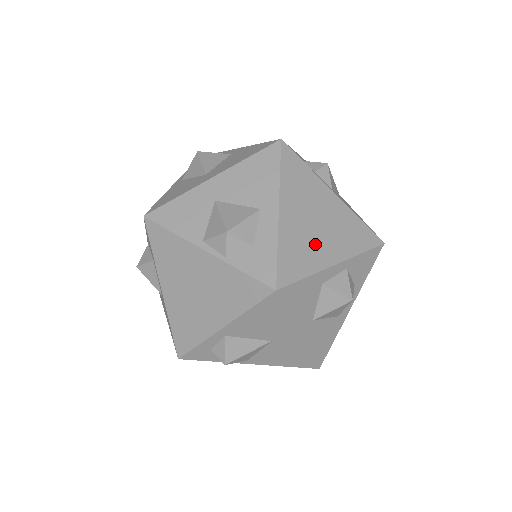
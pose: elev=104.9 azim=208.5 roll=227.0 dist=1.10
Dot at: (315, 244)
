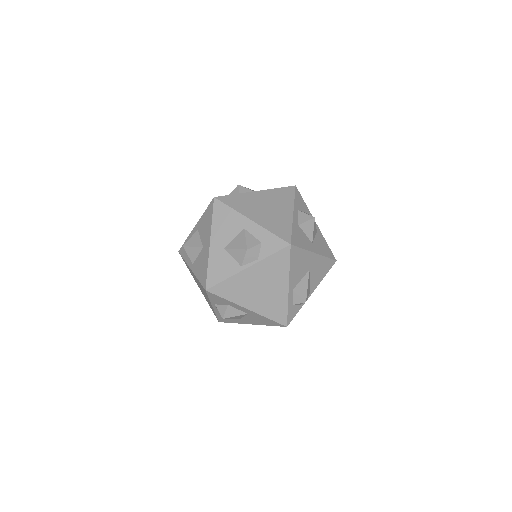
Dot at: (278, 215)
